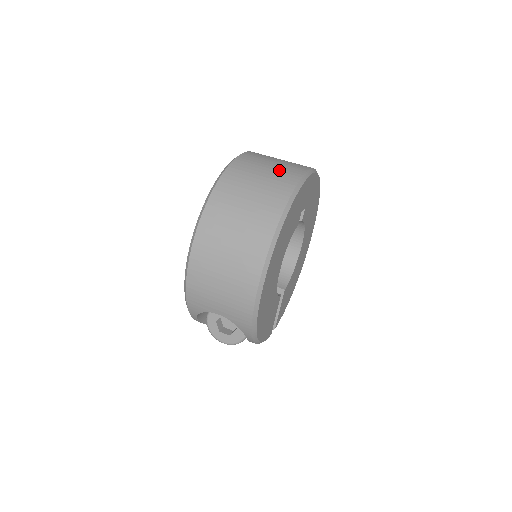
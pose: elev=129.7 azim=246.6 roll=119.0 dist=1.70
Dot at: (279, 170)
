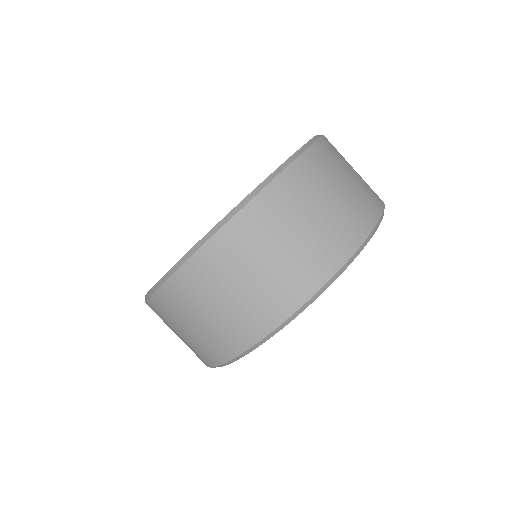
Dot at: (317, 239)
